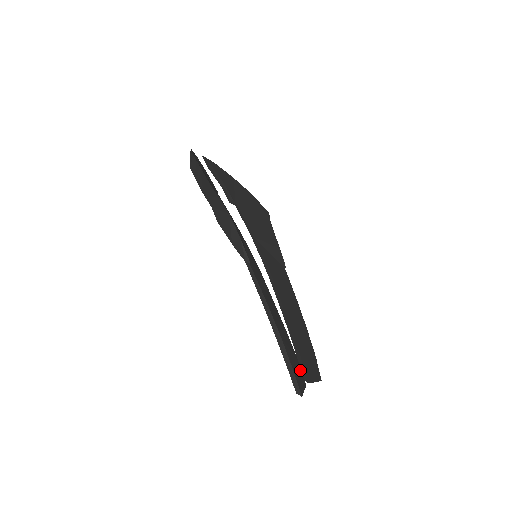
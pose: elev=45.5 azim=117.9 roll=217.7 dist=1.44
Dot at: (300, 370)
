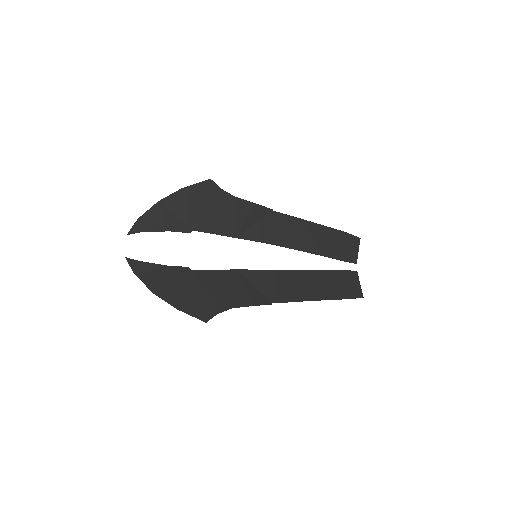
Dot at: (348, 274)
